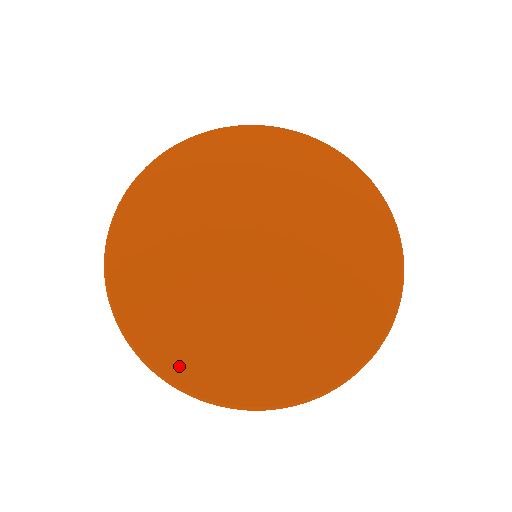
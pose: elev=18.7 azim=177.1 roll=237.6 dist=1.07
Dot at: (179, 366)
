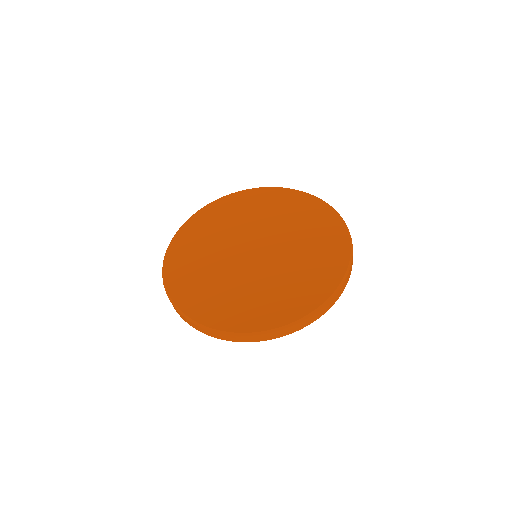
Dot at: (237, 323)
